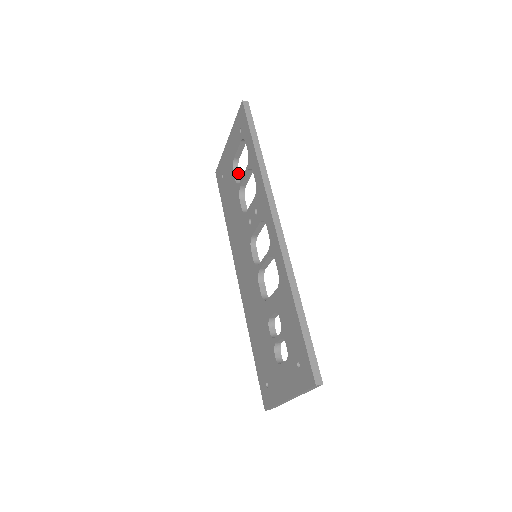
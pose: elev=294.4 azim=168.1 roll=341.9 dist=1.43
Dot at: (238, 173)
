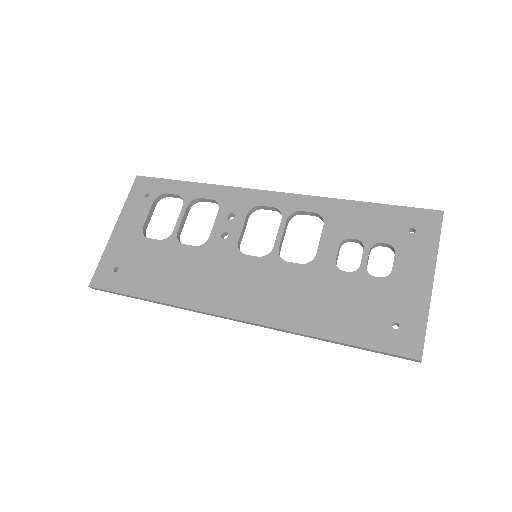
Dot at: occluded
